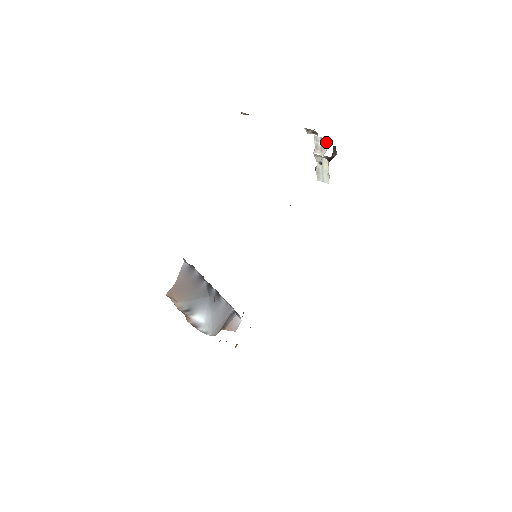
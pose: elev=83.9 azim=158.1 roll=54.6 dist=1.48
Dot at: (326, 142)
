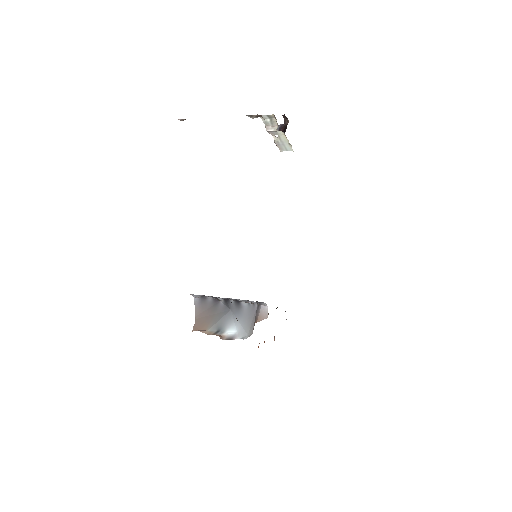
Dot at: (274, 117)
